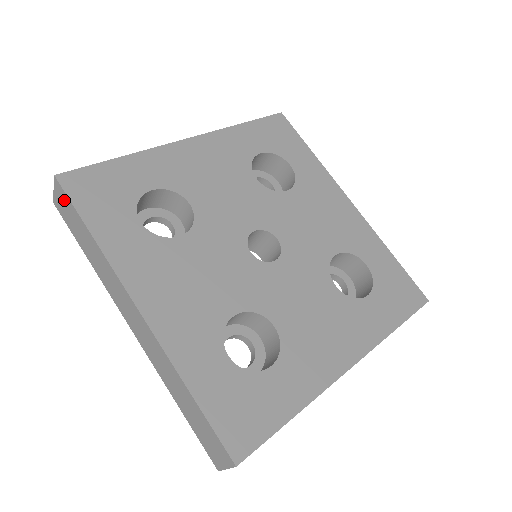
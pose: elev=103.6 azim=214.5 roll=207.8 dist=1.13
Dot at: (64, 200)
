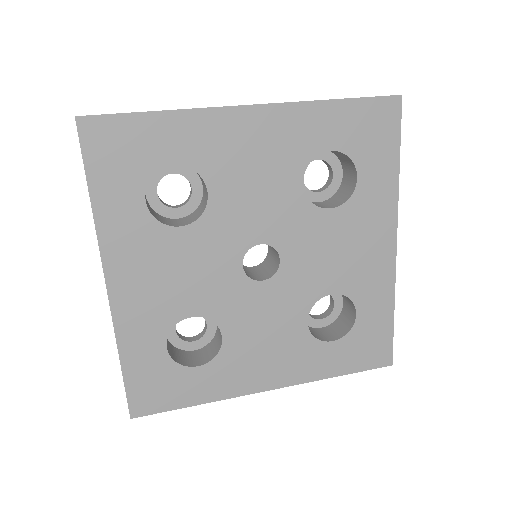
Dot at: occluded
